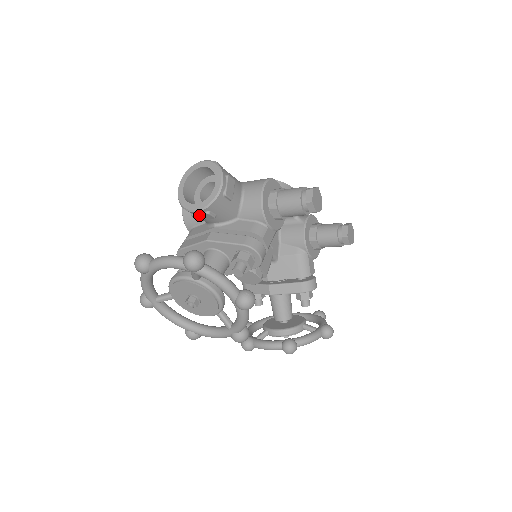
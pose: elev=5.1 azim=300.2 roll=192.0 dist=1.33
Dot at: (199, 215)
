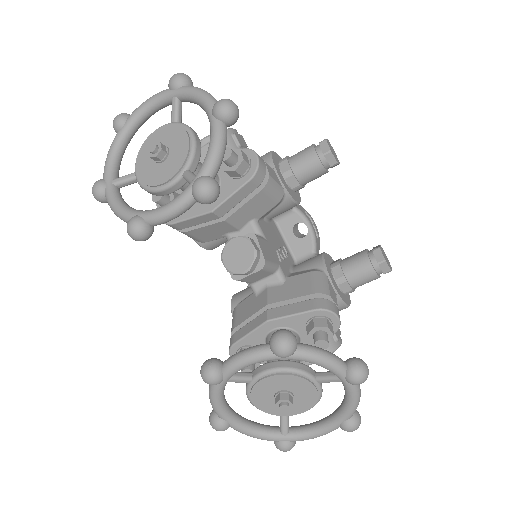
Dot at: (201, 149)
